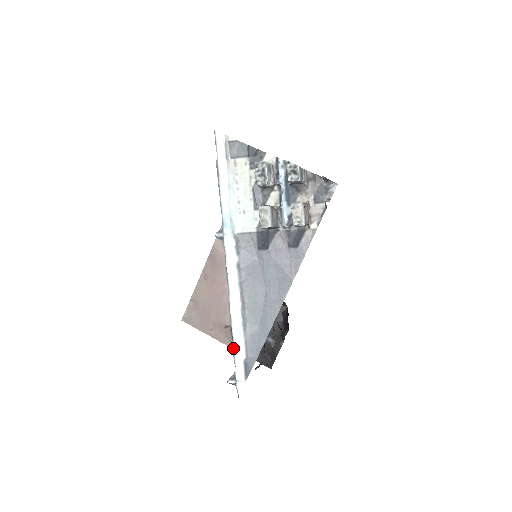
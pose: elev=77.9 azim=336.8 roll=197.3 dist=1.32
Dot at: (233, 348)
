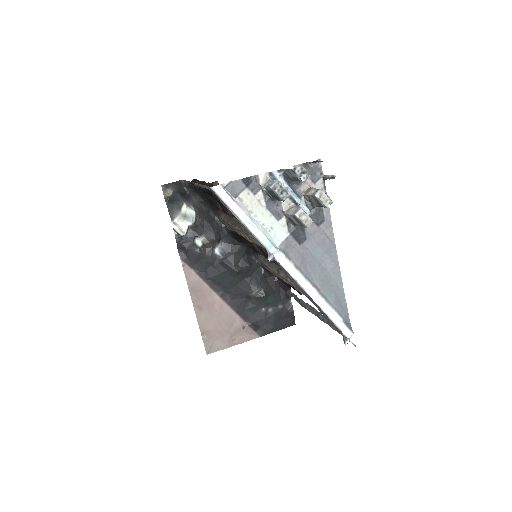
Dot at: (332, 321)
